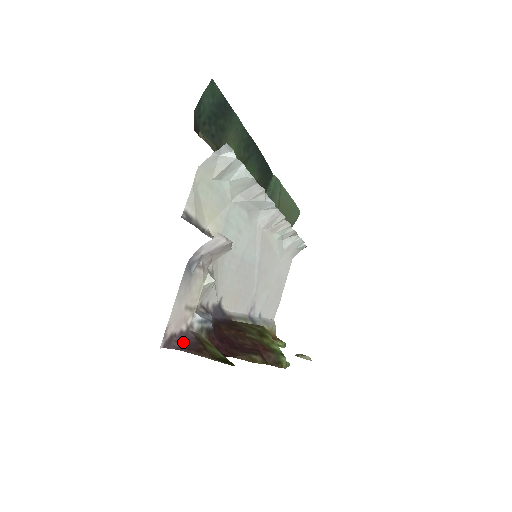
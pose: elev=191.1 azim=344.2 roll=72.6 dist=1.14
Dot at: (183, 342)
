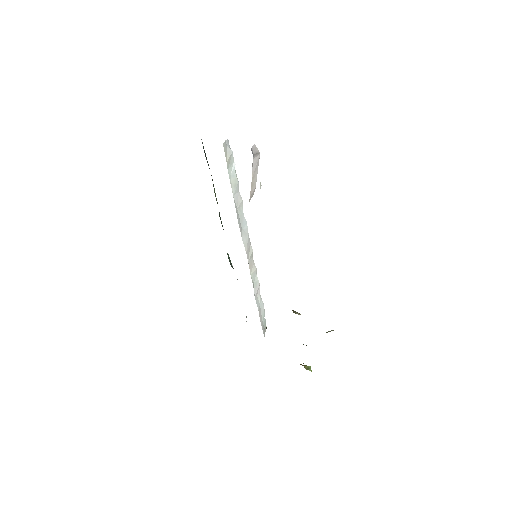
Dot at: occluded
